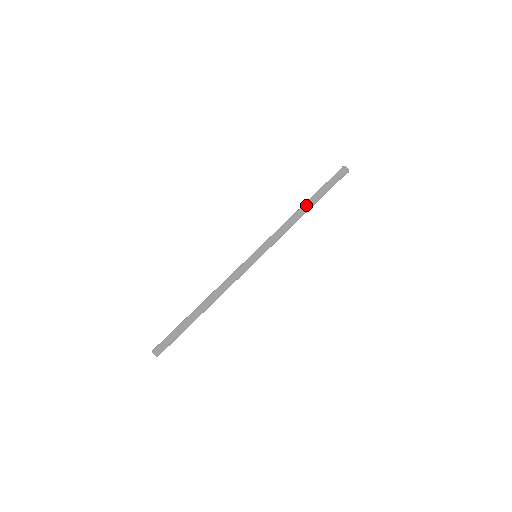
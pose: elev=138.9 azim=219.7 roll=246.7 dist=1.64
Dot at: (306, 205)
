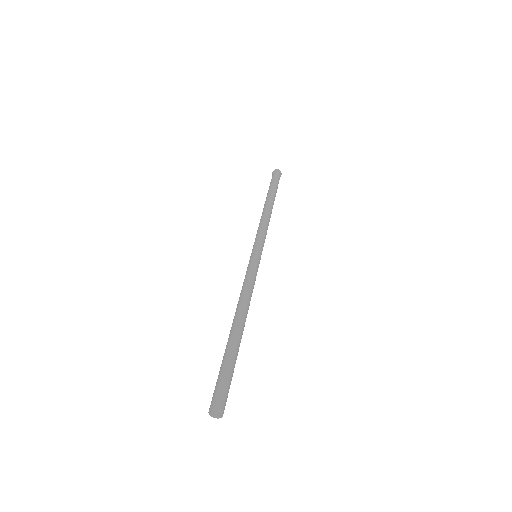
Dot at: (270, 201)
